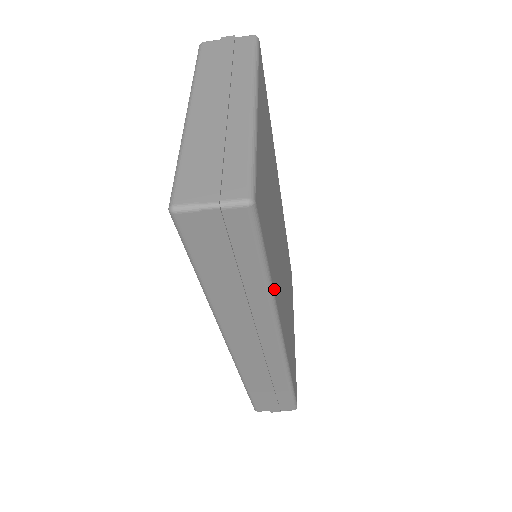
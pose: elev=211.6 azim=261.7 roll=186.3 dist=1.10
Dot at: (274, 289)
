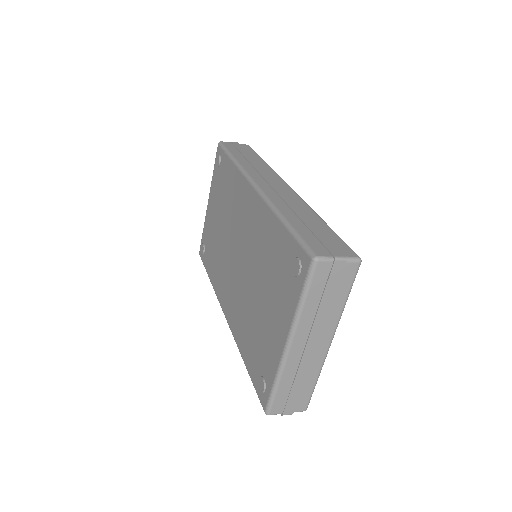
Dot at: occluded
